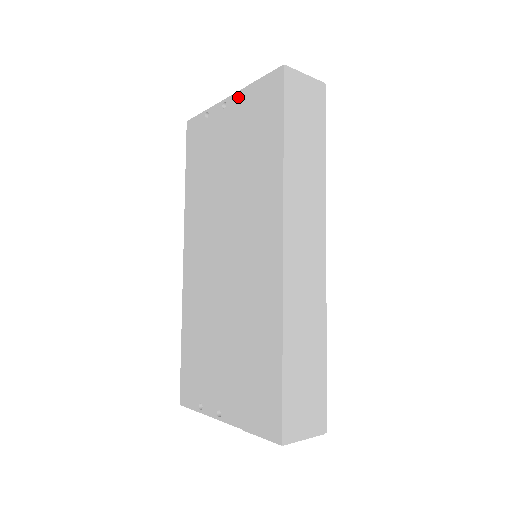
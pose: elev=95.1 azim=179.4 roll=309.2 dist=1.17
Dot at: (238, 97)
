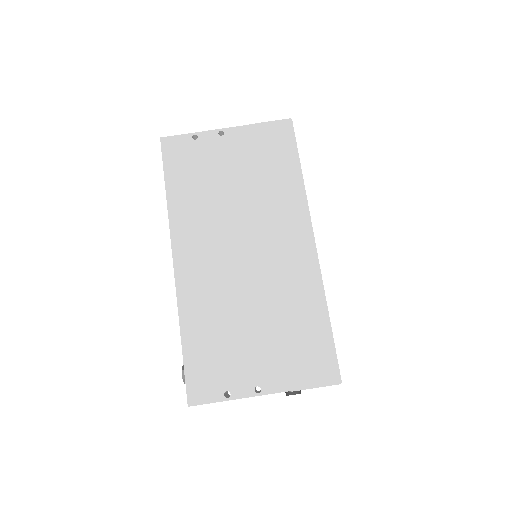
Dot at: (240, 130)
